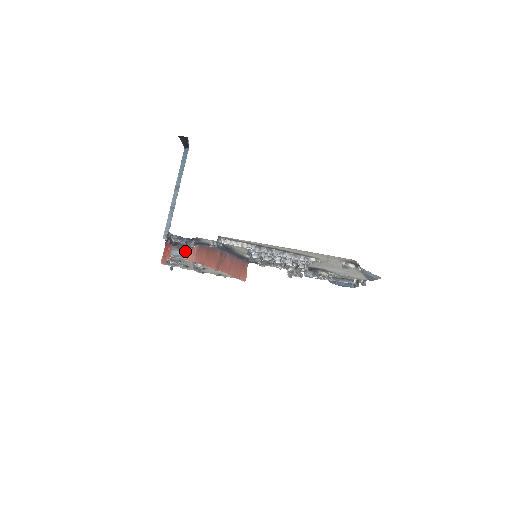
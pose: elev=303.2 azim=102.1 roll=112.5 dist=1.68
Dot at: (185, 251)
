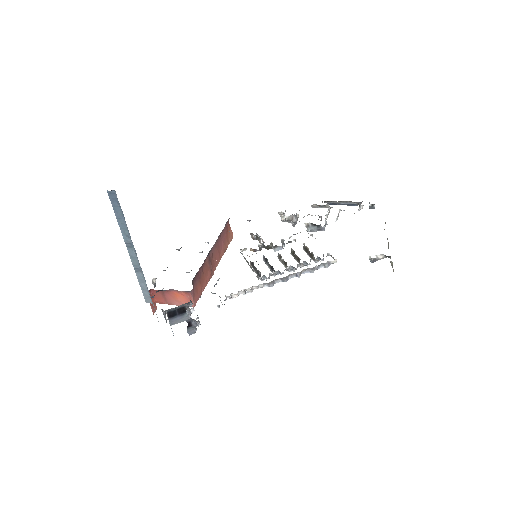
Dot at: (192, 329)
